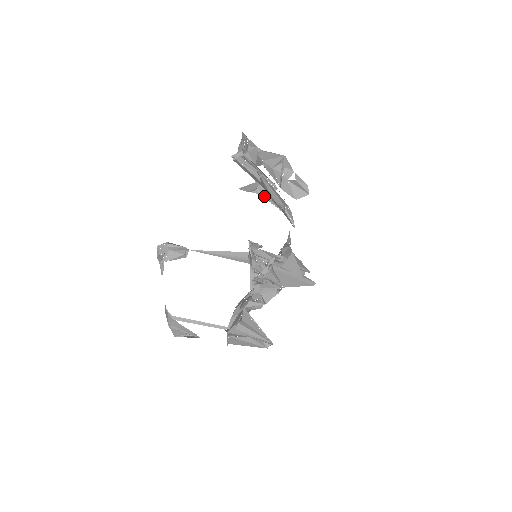
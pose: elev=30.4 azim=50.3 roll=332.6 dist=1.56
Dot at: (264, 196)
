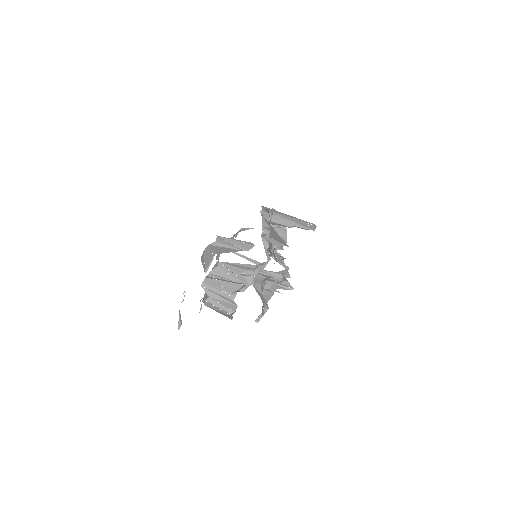
Dot at: (238, 276)
